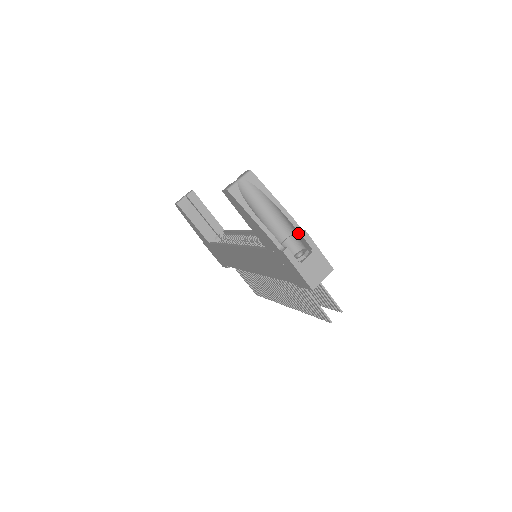
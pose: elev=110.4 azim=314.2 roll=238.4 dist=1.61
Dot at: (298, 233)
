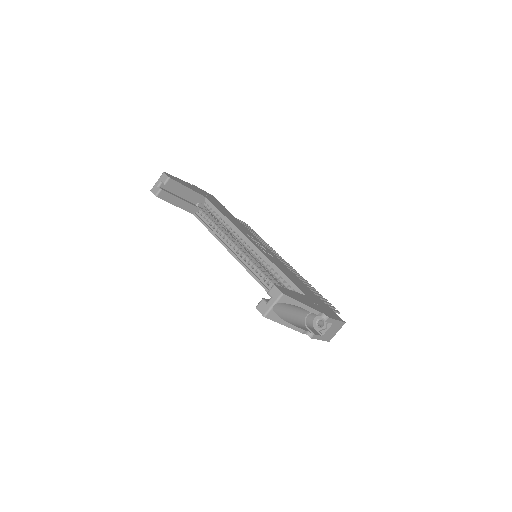
Dot at: (321, 317)
